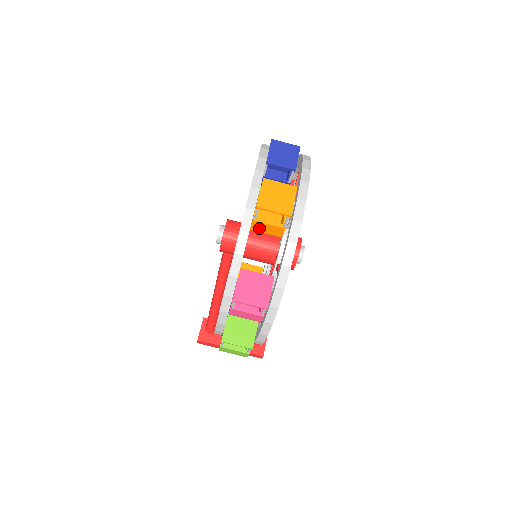
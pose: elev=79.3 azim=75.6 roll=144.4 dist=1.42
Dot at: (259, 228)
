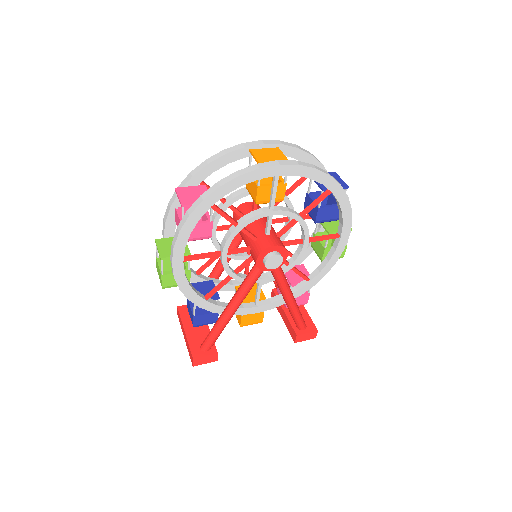
Dot at: (249, 184)
